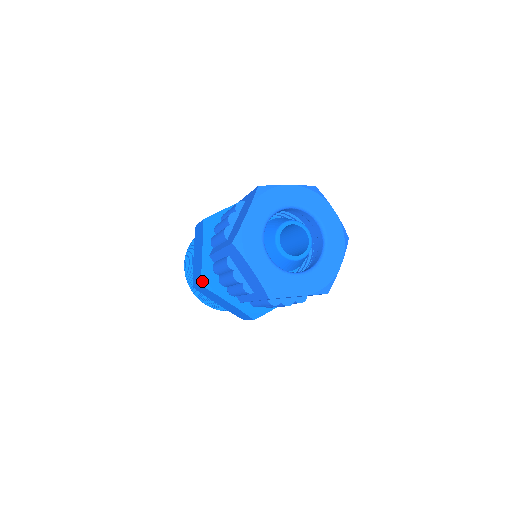
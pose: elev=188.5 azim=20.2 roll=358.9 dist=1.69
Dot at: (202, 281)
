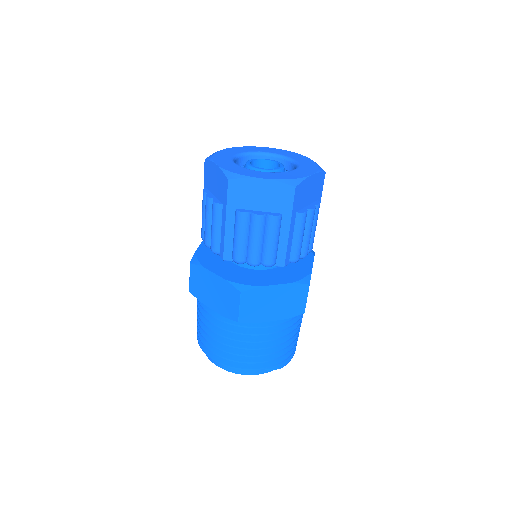
Dot at: (239, 288)
